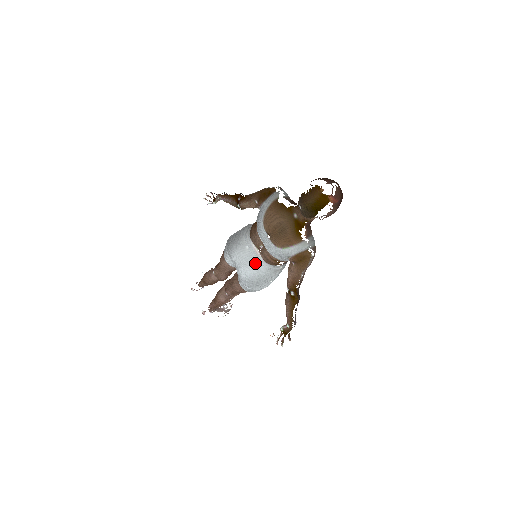
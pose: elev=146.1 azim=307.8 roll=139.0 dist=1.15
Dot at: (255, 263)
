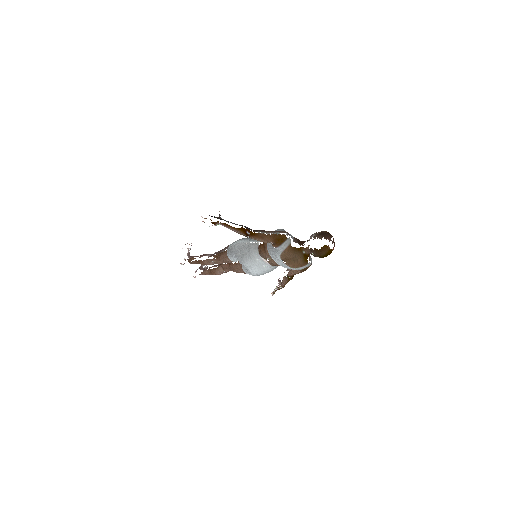
Dot at: (264, 267)
